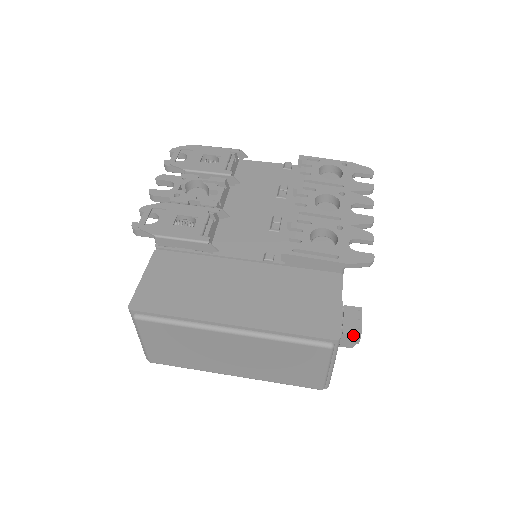
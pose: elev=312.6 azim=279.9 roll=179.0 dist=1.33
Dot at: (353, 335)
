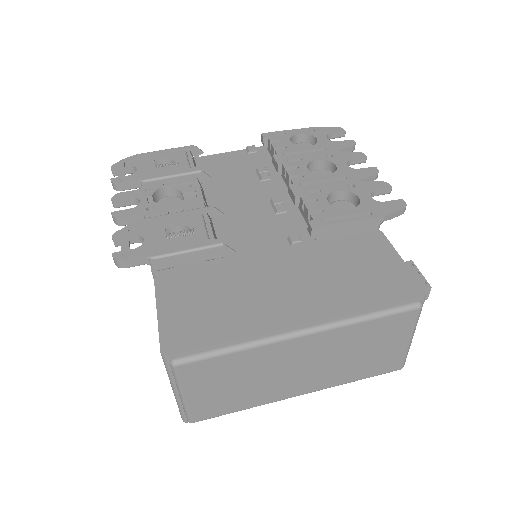
Dot at: occluded
